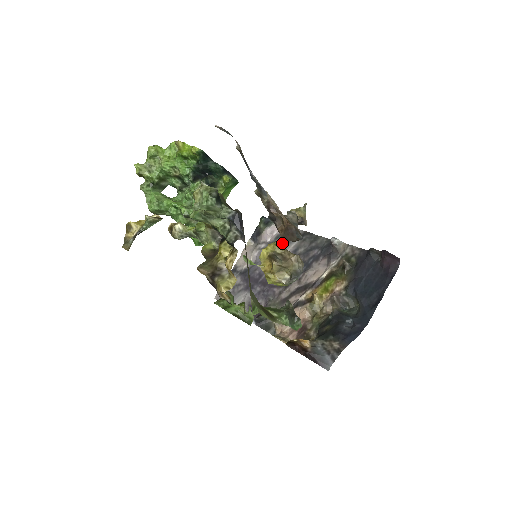
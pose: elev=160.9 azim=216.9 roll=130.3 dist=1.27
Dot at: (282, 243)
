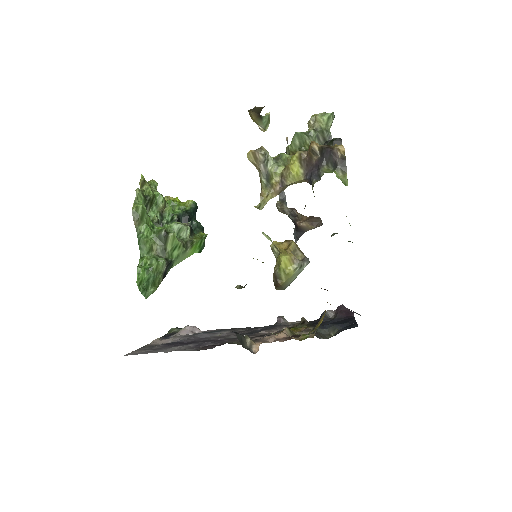
Dot at: (212, 332)
